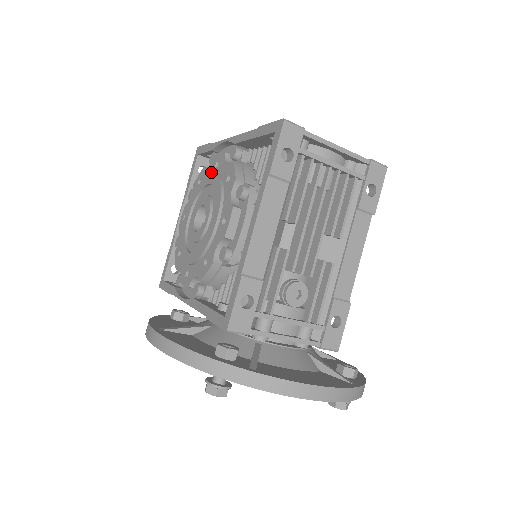
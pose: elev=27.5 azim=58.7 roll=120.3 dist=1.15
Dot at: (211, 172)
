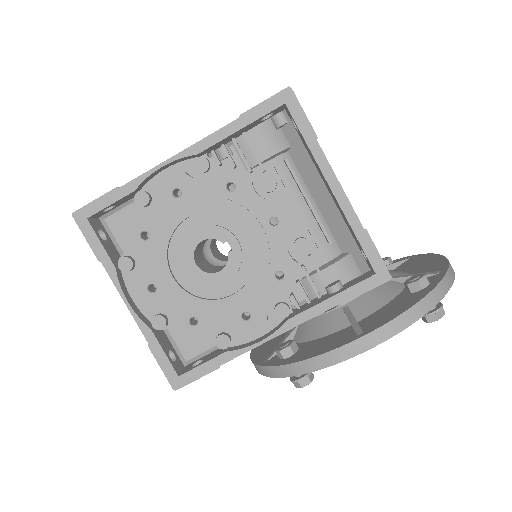
Dot at: (171, 207)
